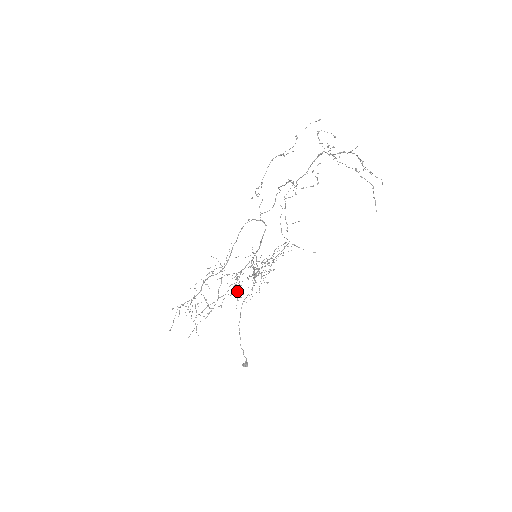
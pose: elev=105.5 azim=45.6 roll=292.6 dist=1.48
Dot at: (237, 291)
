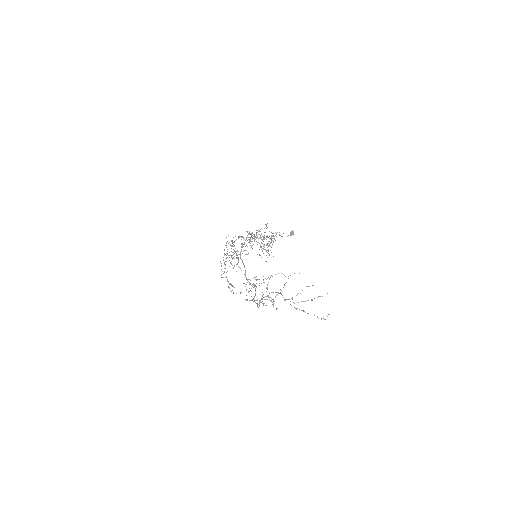
Dot at: occluded
